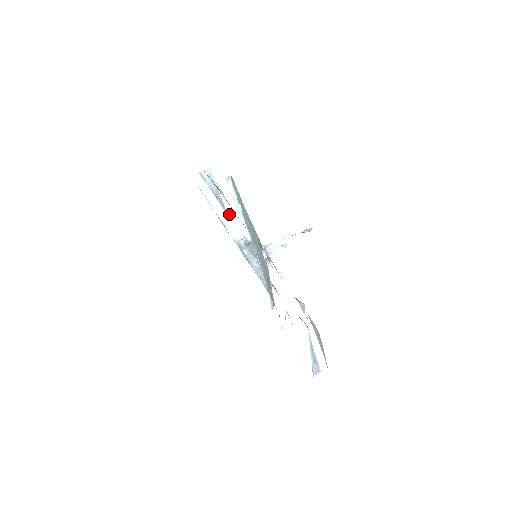
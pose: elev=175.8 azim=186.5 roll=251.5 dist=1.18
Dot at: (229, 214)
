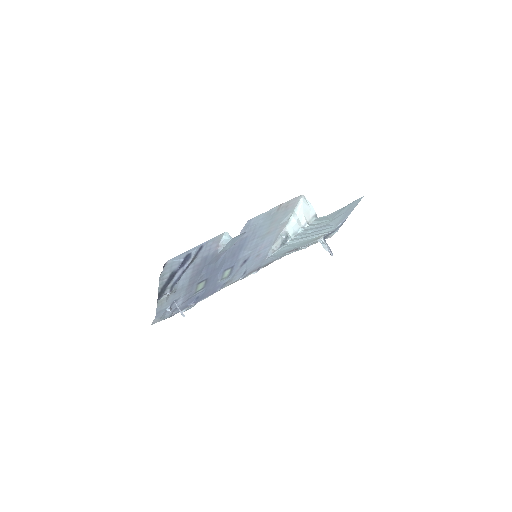
Dot at: (298, 222)
